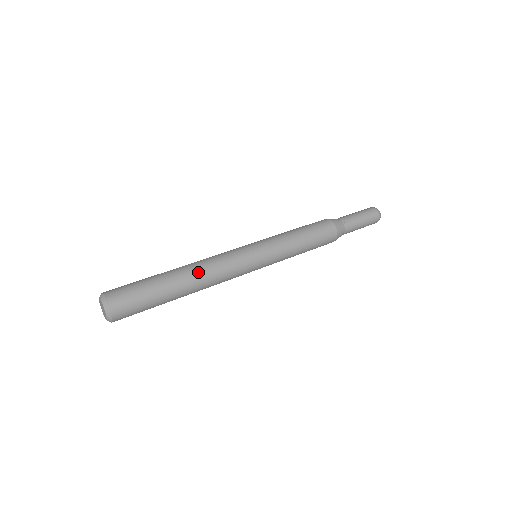
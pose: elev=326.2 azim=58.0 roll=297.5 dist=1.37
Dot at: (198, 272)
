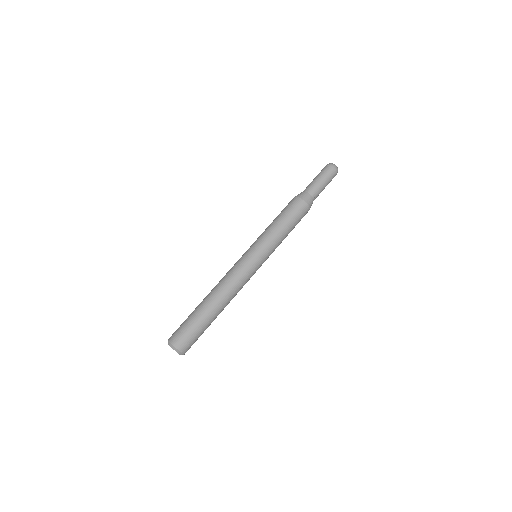
Dot at: (220, 293)
